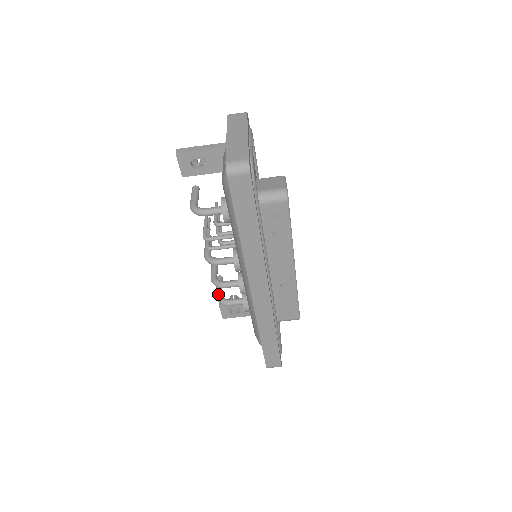
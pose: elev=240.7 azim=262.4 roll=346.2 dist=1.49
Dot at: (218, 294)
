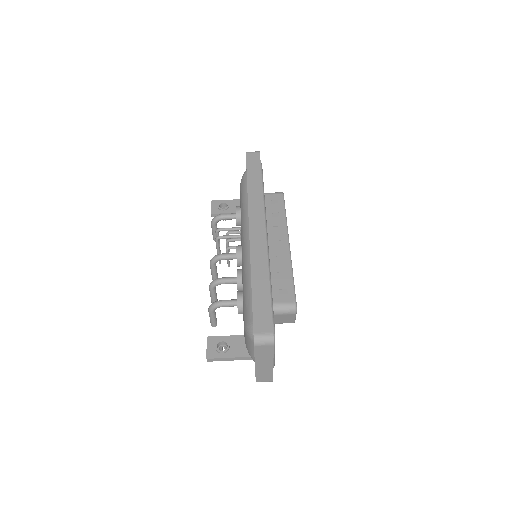
Dot at: occluded
